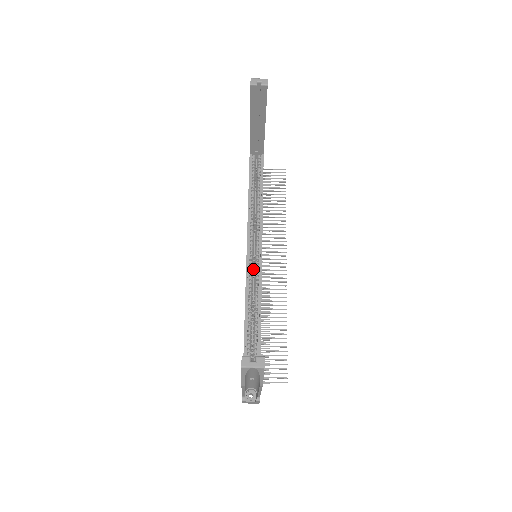
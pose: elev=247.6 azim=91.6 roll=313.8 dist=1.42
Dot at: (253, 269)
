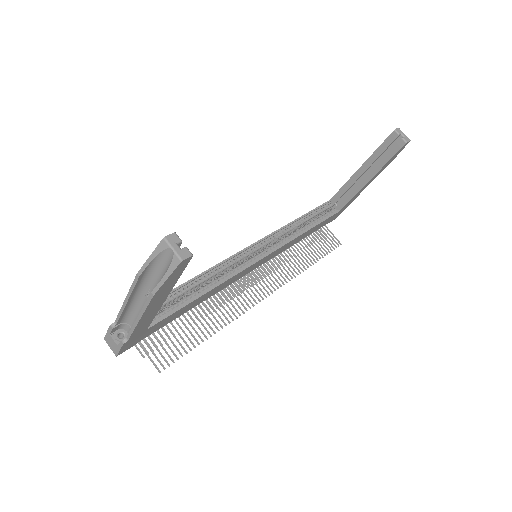
Dot at: (243, 260)
